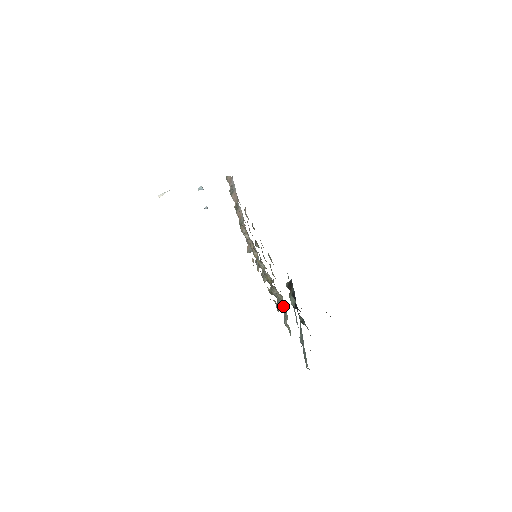
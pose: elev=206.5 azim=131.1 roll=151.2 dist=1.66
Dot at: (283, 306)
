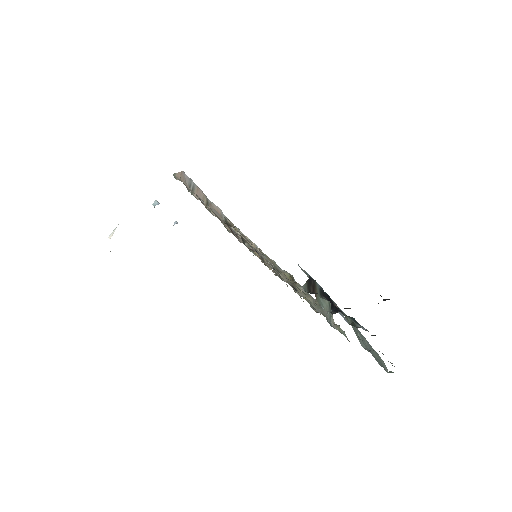
Dot at: (319, 305)
